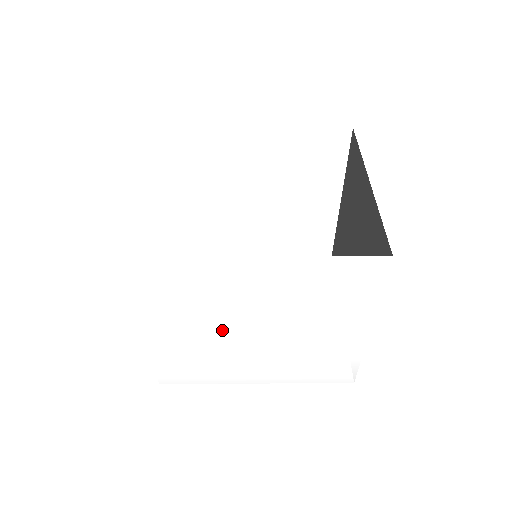
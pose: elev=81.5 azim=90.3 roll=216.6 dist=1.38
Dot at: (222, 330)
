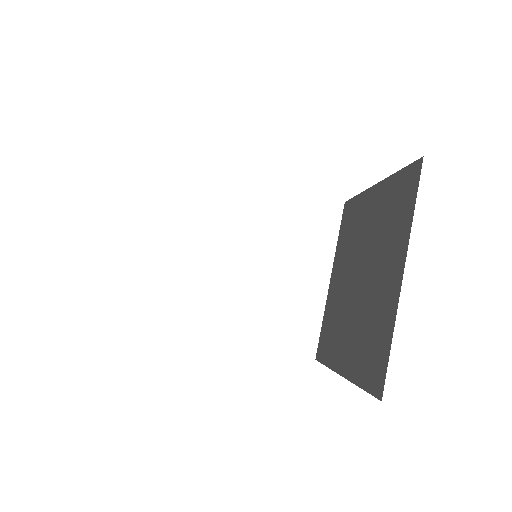
Dot at: occluded
